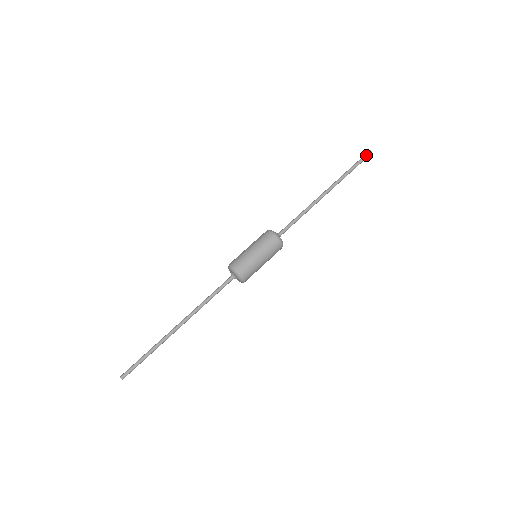
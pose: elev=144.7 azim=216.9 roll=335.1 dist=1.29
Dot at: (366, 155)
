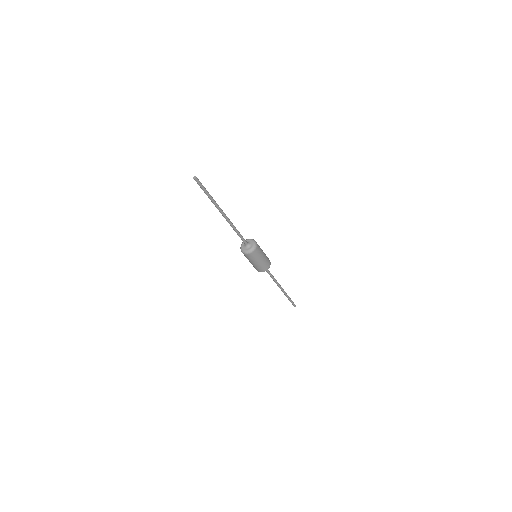
Dot at: occluded
